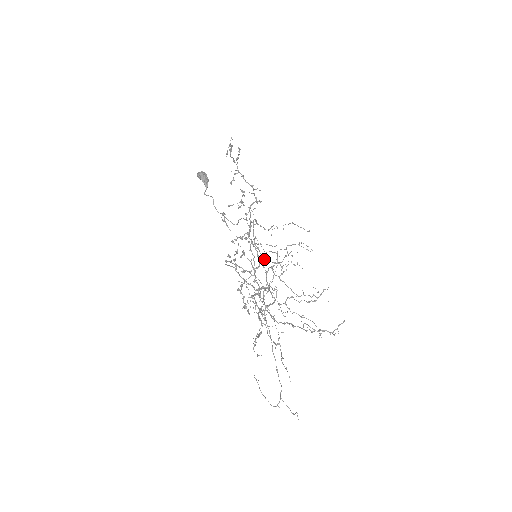
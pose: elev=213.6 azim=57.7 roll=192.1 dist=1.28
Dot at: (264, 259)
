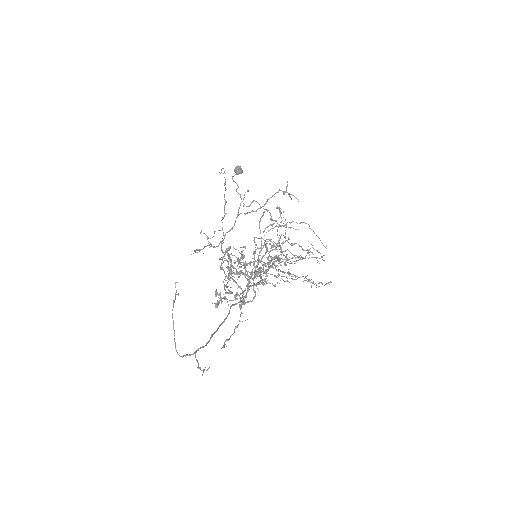
Dot at: (262, 248)
